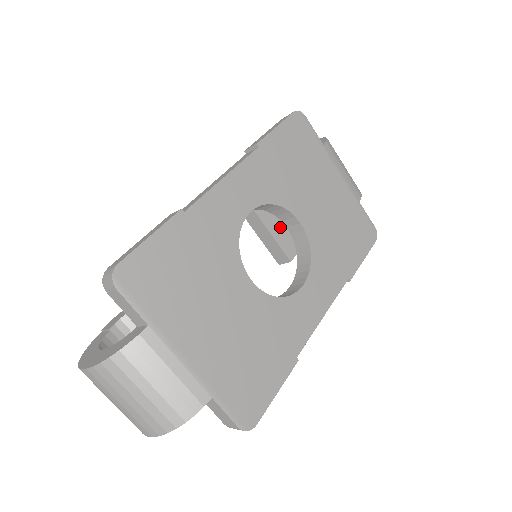
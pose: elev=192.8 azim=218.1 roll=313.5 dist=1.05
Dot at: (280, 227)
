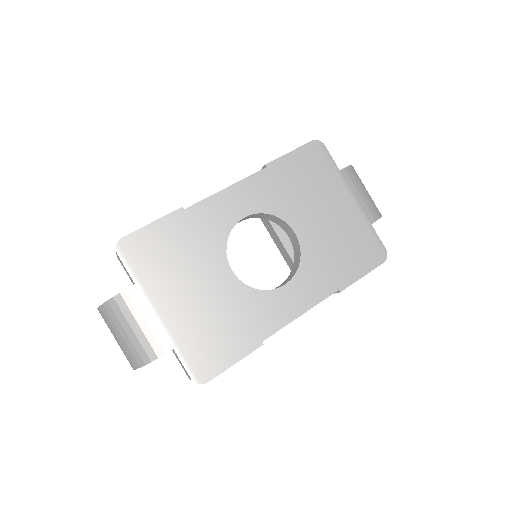
Dot at: occluded
